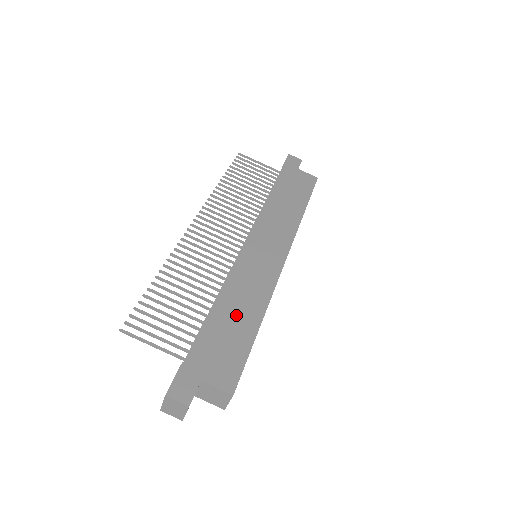
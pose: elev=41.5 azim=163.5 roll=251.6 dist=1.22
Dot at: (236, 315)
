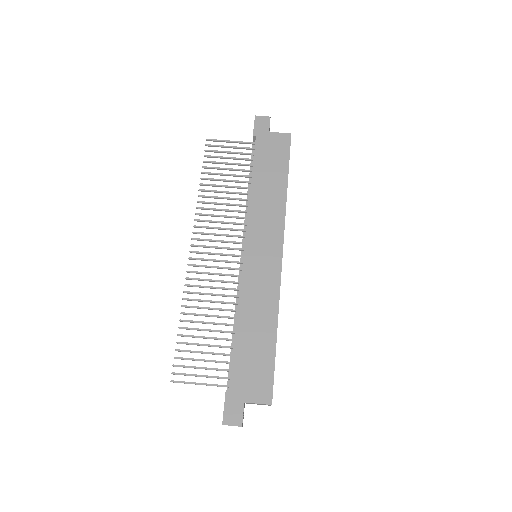
Dot at: (254, 332)
